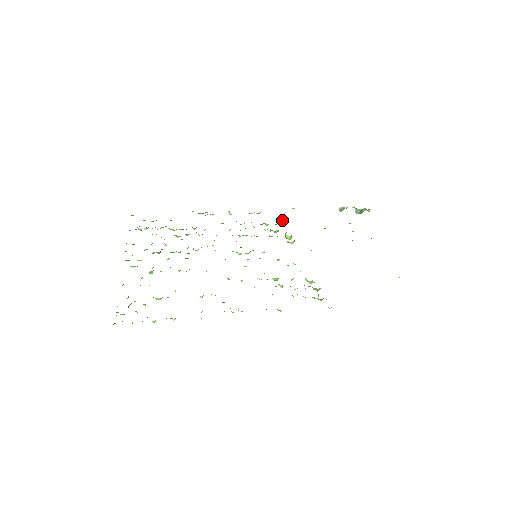
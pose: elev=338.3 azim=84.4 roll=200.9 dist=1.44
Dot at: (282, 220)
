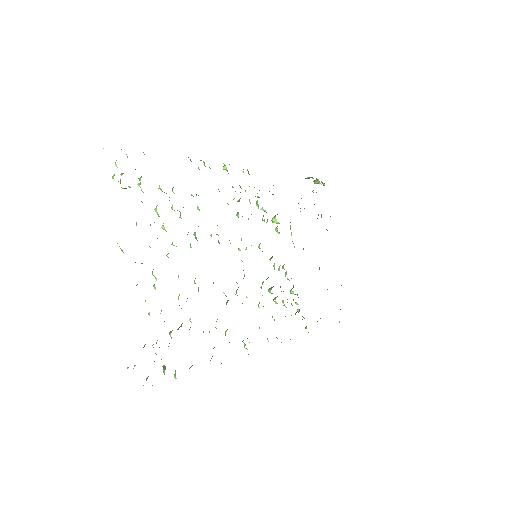
Dot at: (273, 194)
